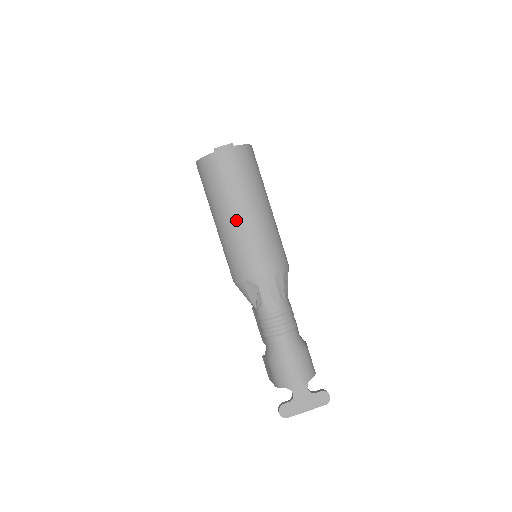
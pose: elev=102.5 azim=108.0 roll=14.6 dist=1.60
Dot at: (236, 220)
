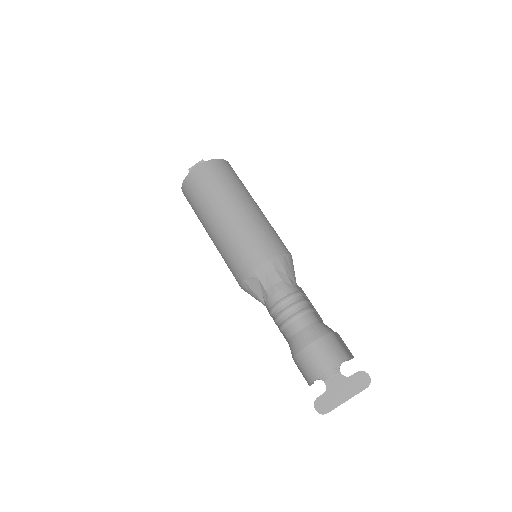
Dot at: (222, 223)
